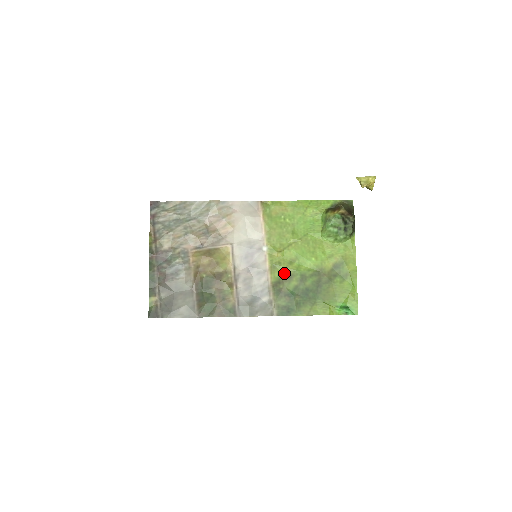
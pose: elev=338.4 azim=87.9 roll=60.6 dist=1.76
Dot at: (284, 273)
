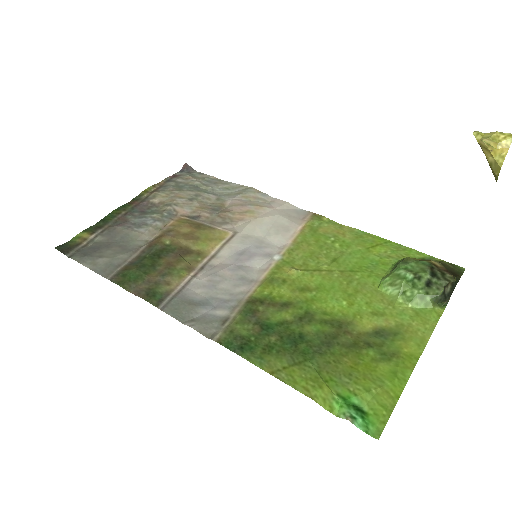
Dot at: (280, 296)
